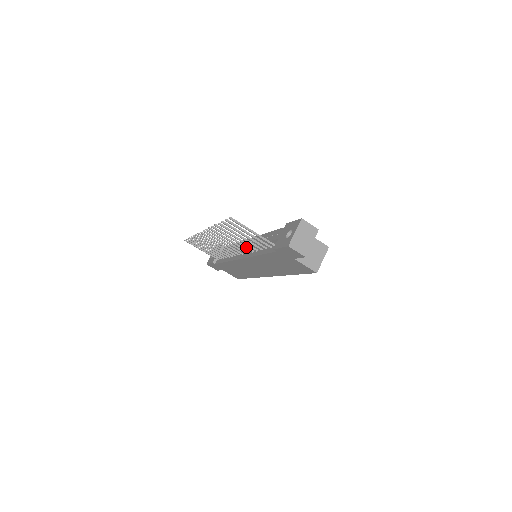
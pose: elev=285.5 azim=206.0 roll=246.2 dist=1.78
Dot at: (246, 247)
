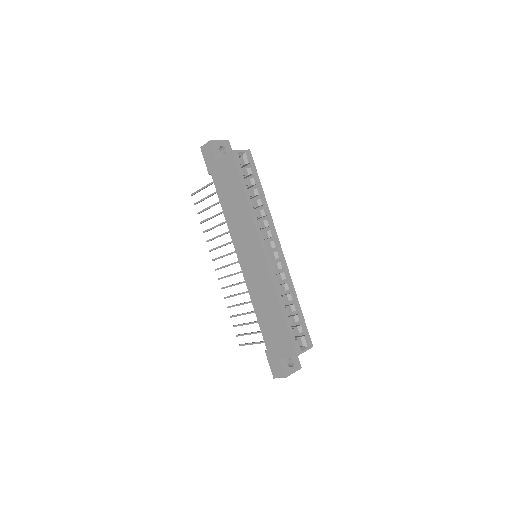
Dot at: (228, 232)
